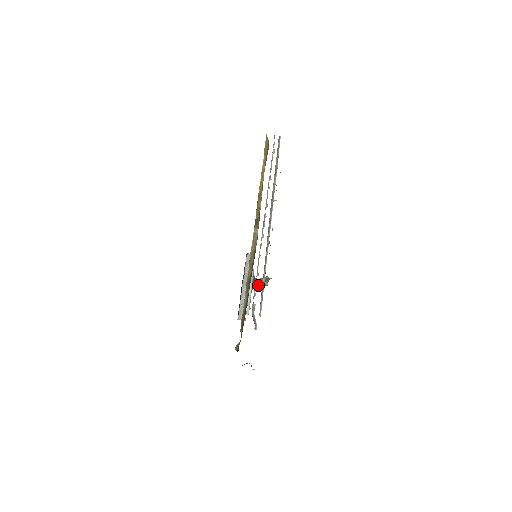
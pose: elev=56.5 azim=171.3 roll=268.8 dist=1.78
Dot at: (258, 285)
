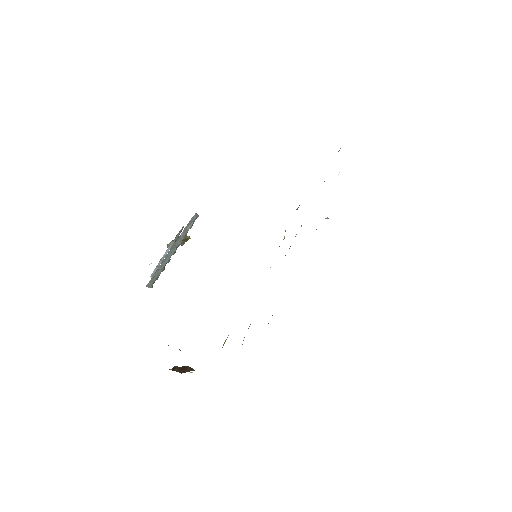
Dot at: occluded
